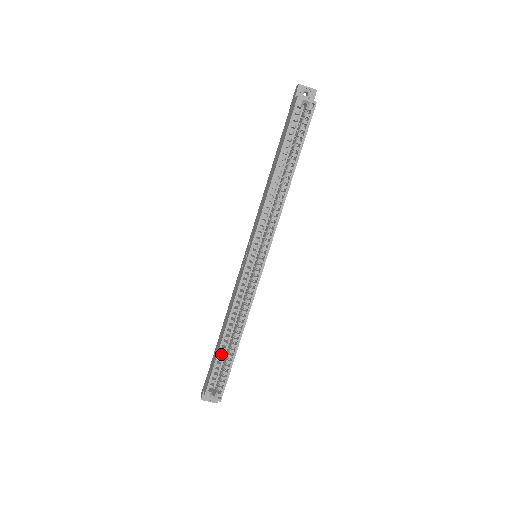
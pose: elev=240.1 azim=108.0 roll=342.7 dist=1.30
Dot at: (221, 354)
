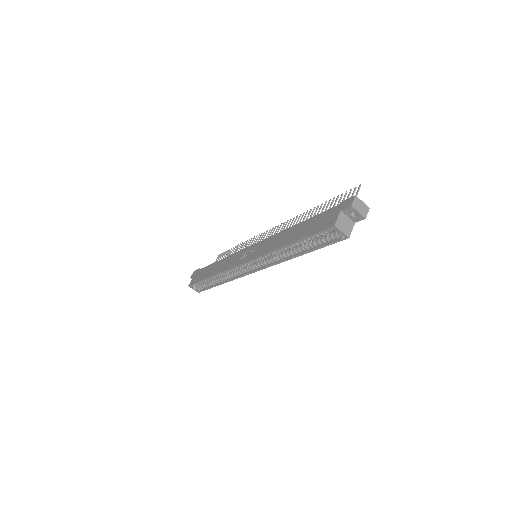
Dot at: (207, 280)
